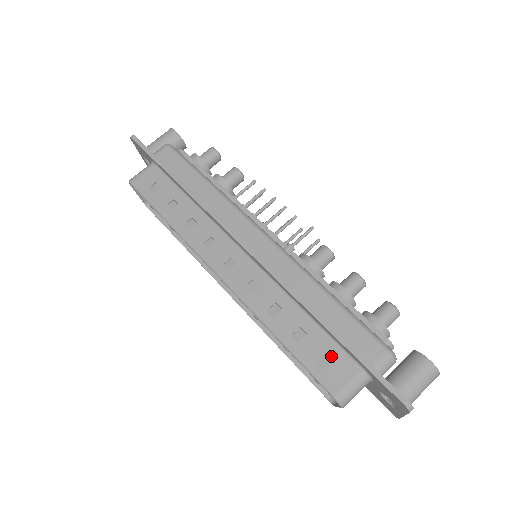
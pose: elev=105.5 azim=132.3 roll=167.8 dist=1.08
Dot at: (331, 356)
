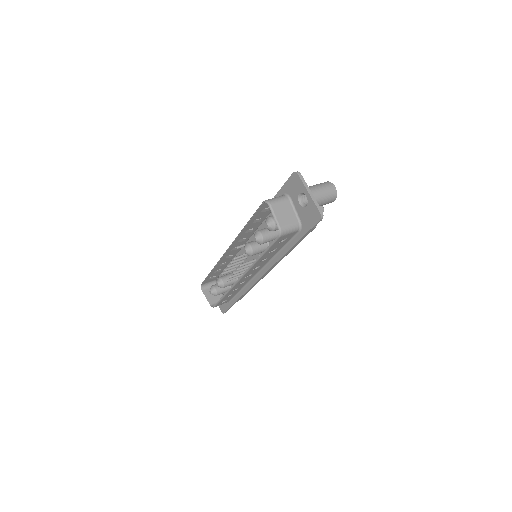
Dot at: occluded
